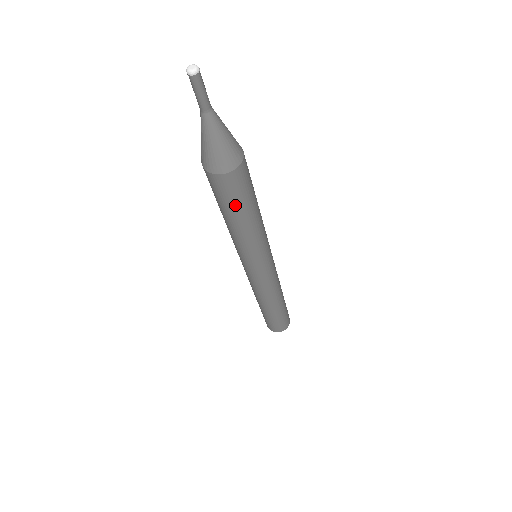
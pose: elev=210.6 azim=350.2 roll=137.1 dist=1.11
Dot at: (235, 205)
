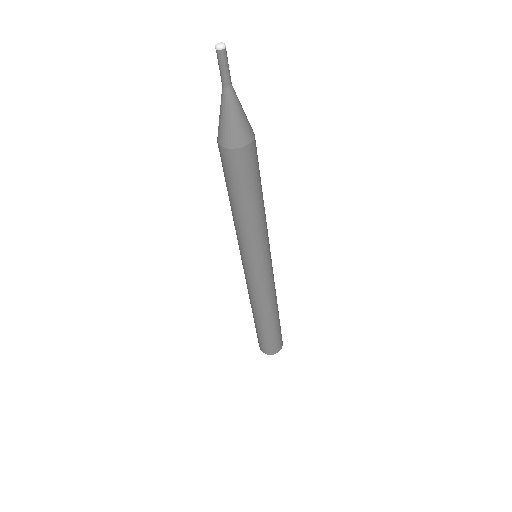
Dot at: (231, 184)
